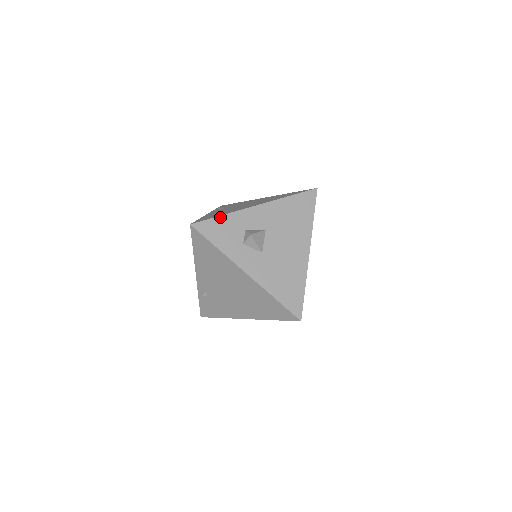
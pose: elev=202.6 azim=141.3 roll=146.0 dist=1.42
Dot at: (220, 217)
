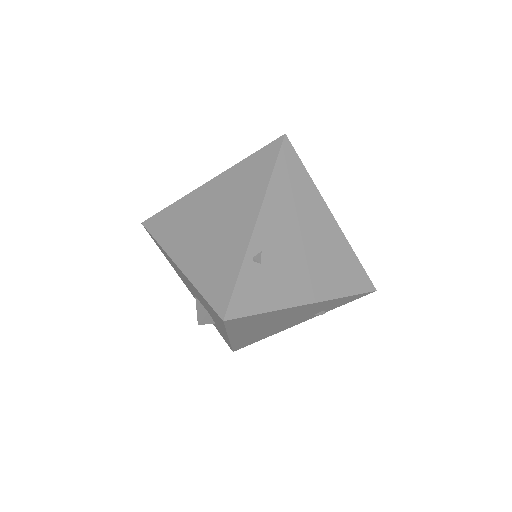
Dot at: occluded
